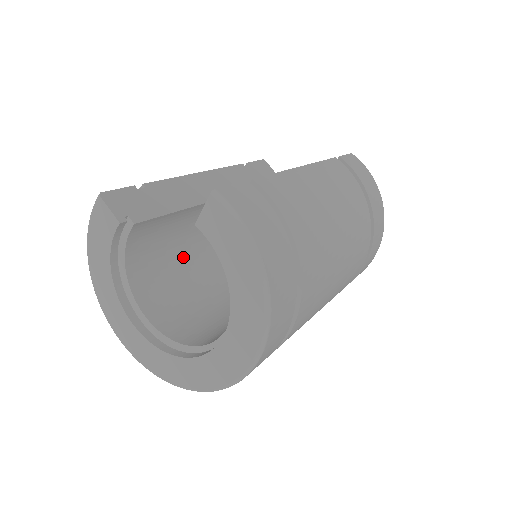
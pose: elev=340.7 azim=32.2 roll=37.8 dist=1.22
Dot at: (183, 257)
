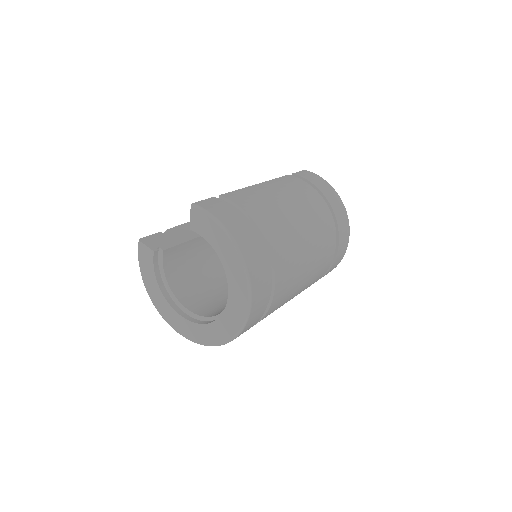
Dot at: (208, 273)
